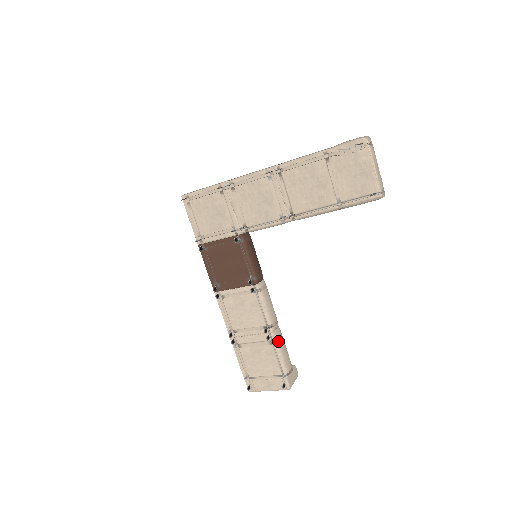
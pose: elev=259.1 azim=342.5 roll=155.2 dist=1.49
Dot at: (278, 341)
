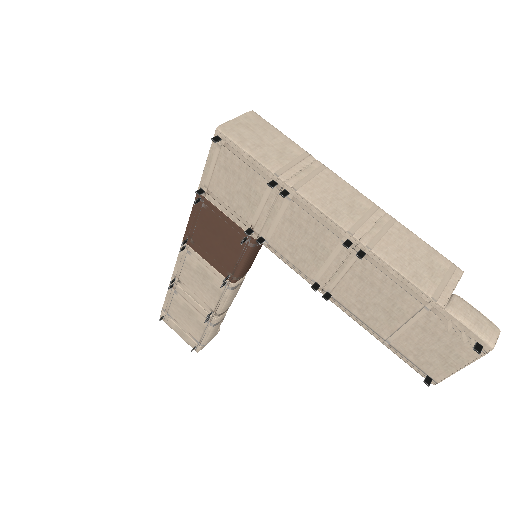
Dot at: (216, 325)
